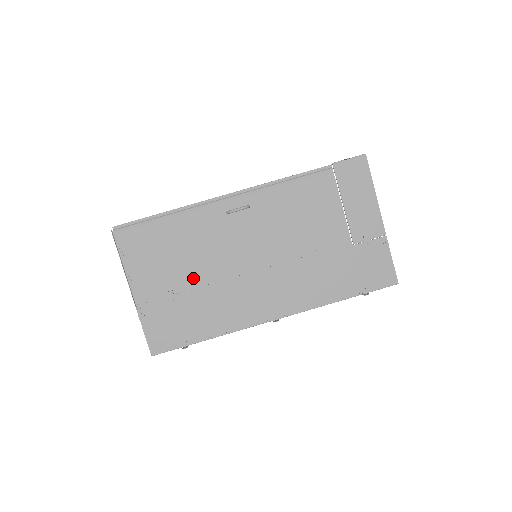
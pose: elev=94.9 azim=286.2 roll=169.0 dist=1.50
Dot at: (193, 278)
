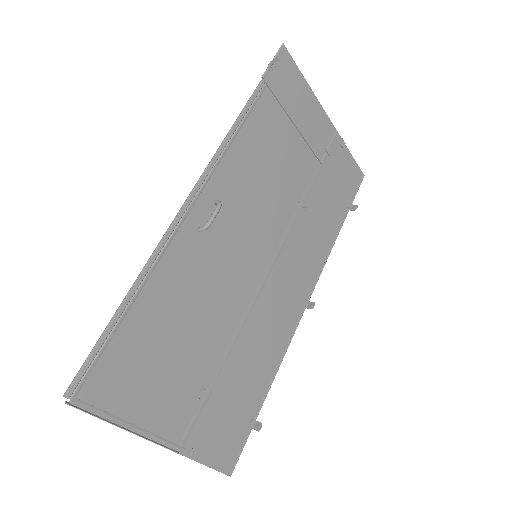
Dot at: (214, 347)
